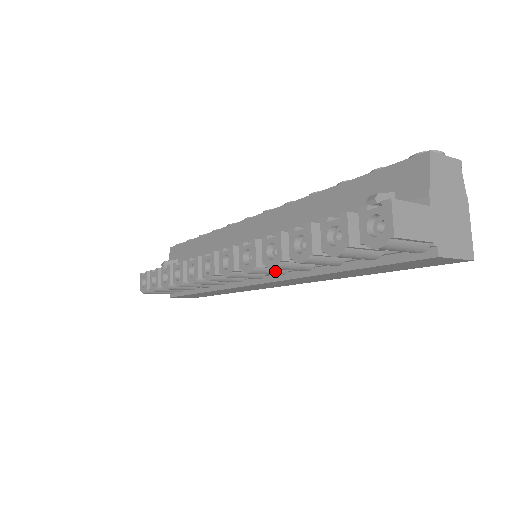
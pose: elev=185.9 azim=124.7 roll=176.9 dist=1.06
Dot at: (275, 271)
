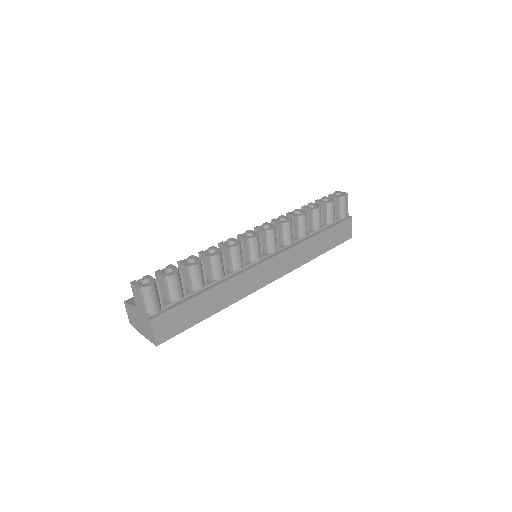
Dot at: (292, 234)
